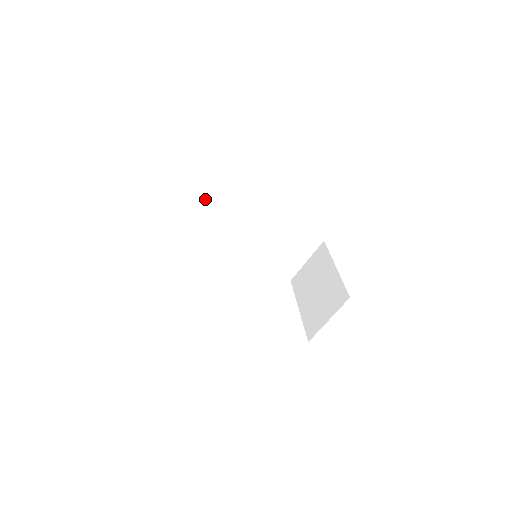
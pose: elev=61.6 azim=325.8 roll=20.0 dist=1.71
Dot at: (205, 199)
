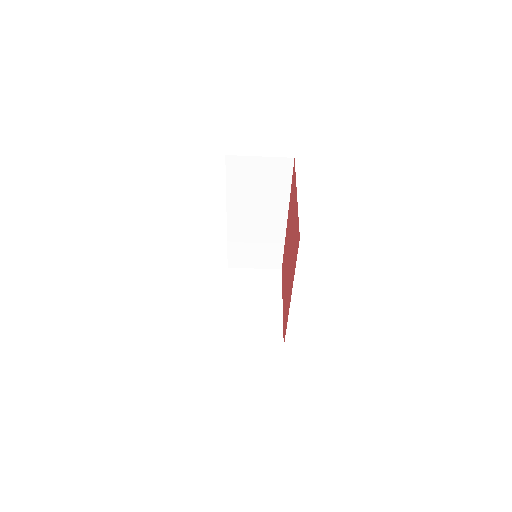
Dot at: (265, 171)
